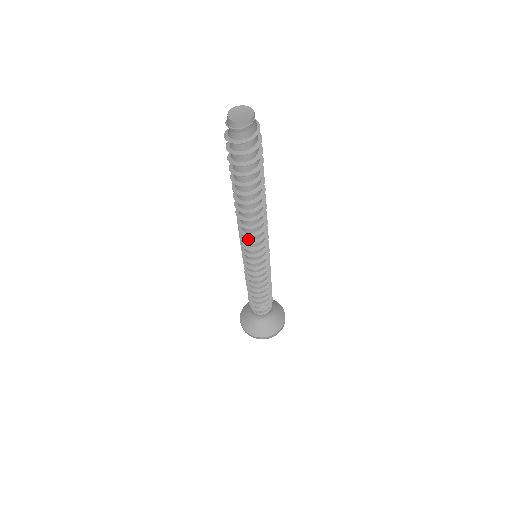
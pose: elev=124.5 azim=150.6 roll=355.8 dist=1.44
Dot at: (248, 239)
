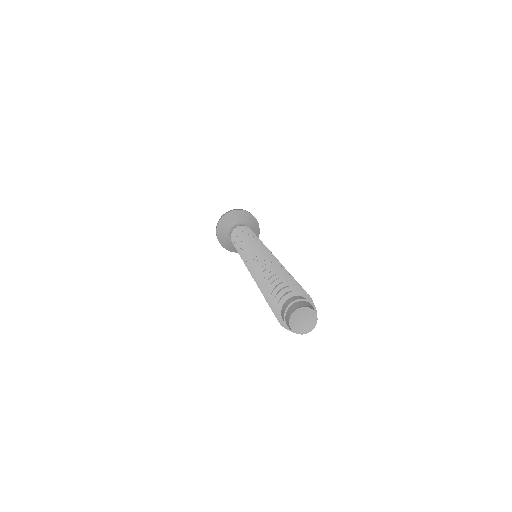
Dot at: occluded
